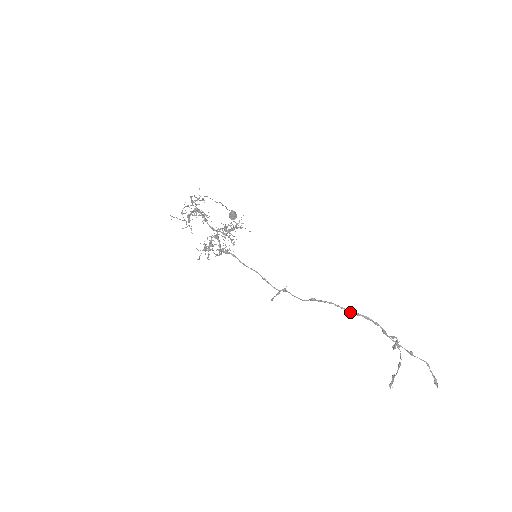
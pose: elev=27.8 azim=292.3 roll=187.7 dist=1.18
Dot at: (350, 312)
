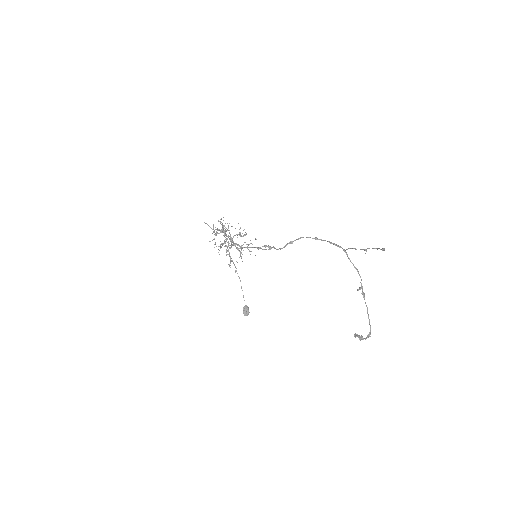
Dot at: (318, 239)
